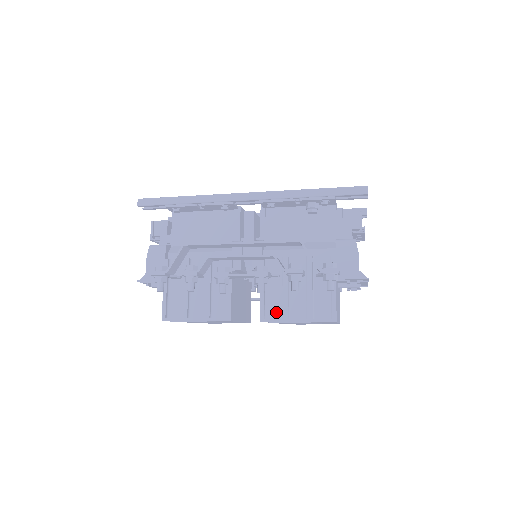
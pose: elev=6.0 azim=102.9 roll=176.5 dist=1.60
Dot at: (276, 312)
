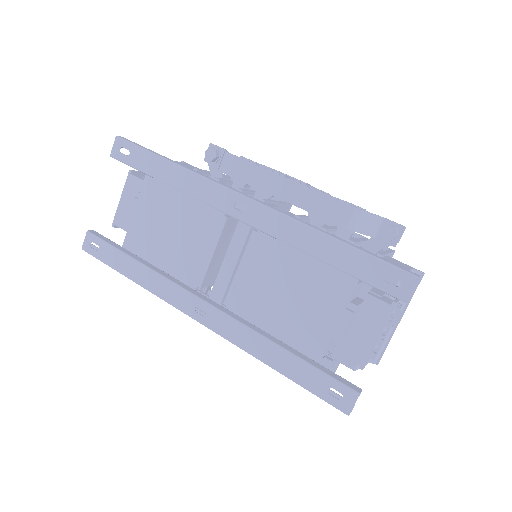
Dot at: occluded
